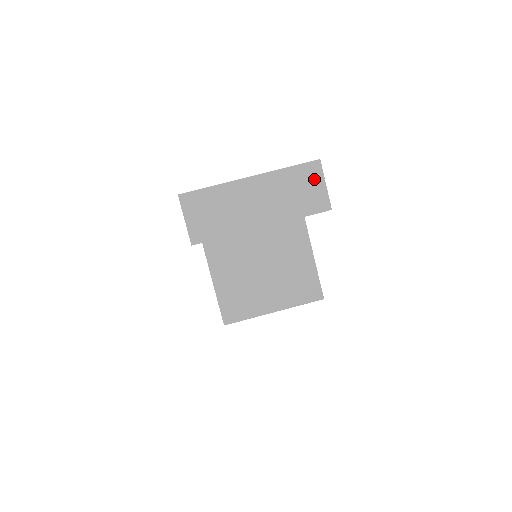
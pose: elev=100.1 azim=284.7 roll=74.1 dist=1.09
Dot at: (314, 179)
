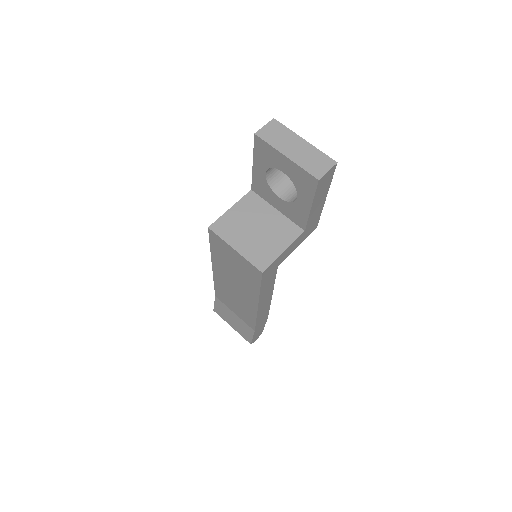
Dot at: (326, 165)
